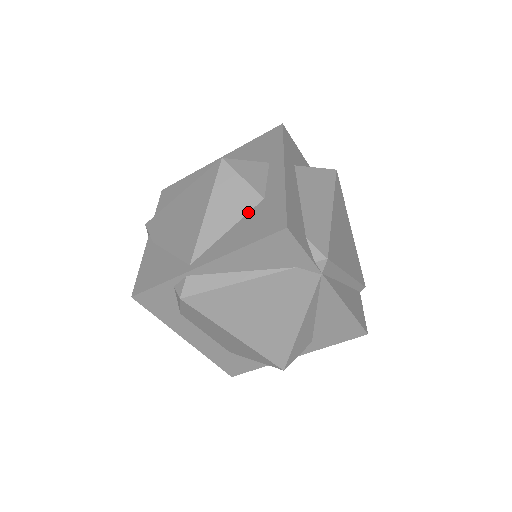
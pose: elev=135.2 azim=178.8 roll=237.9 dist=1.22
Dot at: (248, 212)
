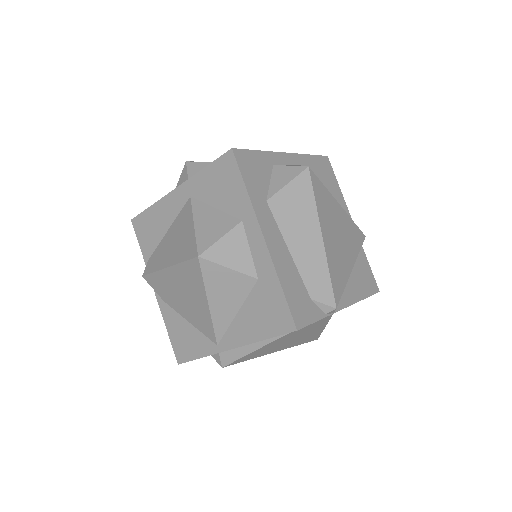
Dot at: (248, 294)
